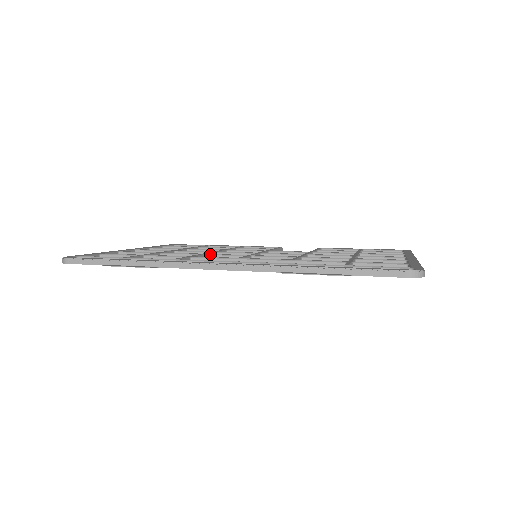
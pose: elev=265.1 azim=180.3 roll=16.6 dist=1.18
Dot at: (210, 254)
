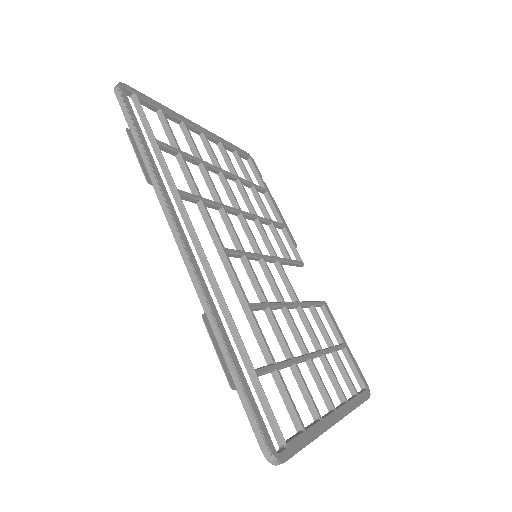
Dot at: (226, 213)
